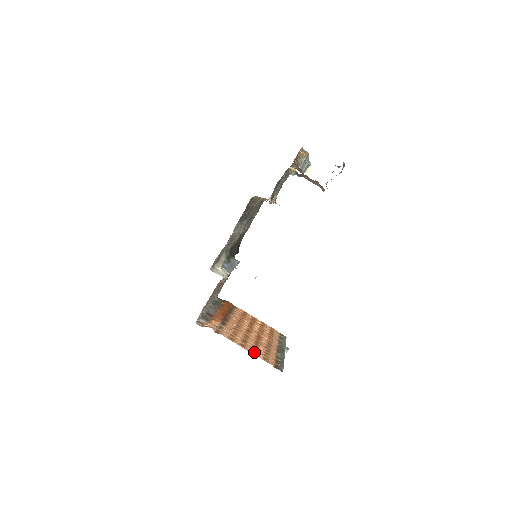
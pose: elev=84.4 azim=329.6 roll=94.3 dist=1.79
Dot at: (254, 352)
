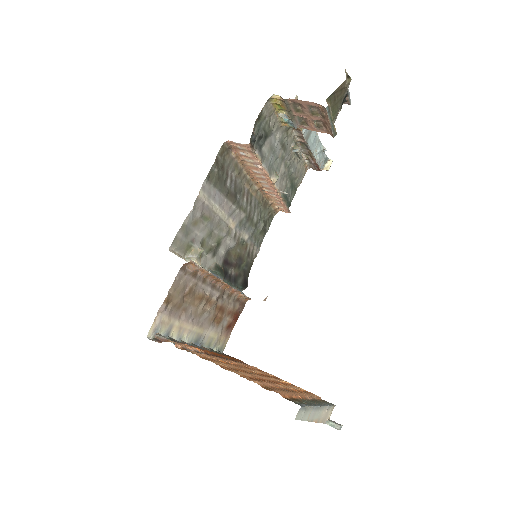
Dot at: occluded
